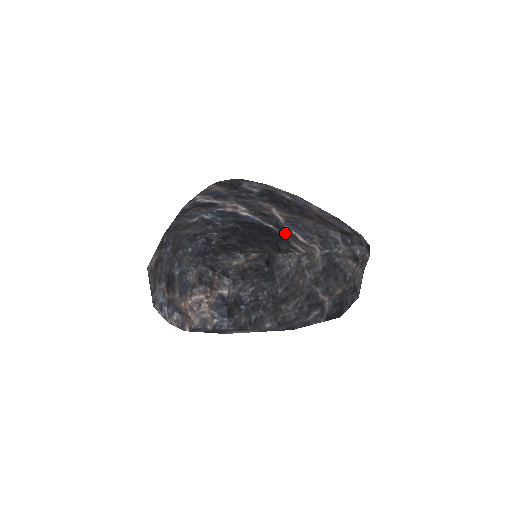
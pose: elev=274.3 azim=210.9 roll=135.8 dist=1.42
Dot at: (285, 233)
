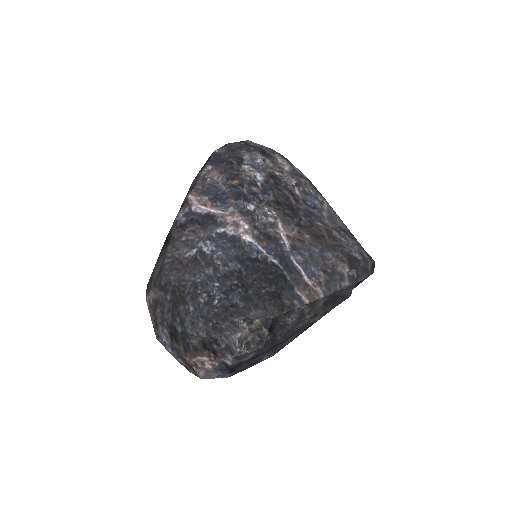
Dot at: (290, 271)
